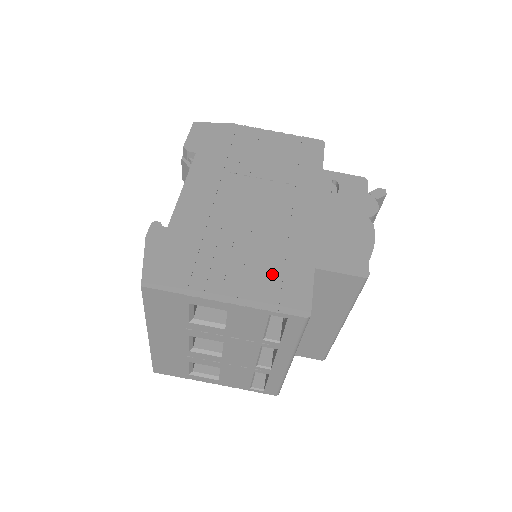
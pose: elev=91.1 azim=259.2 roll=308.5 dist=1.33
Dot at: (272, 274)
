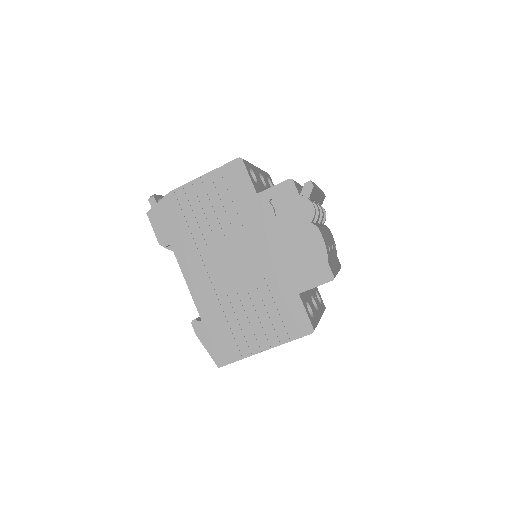
Dot at: (277, 315)
